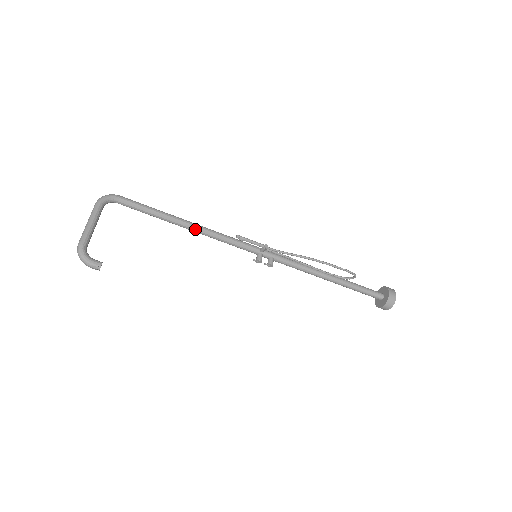
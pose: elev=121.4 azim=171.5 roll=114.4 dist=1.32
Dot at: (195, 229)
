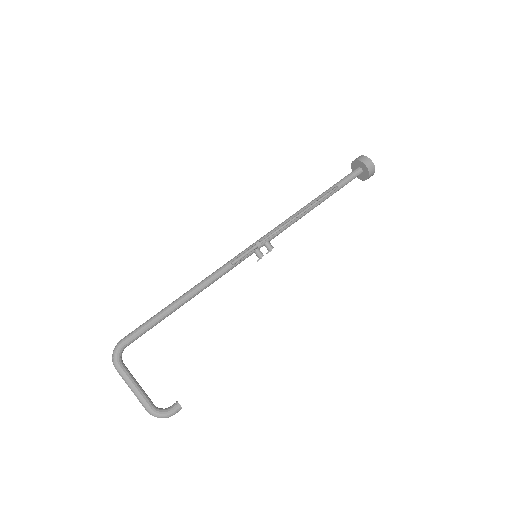
Dot at: (197, 293)
